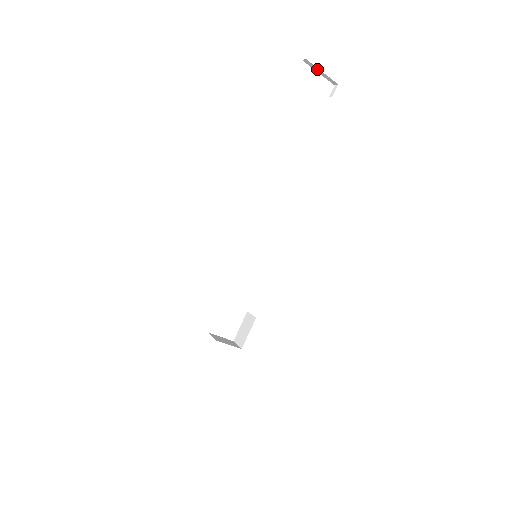
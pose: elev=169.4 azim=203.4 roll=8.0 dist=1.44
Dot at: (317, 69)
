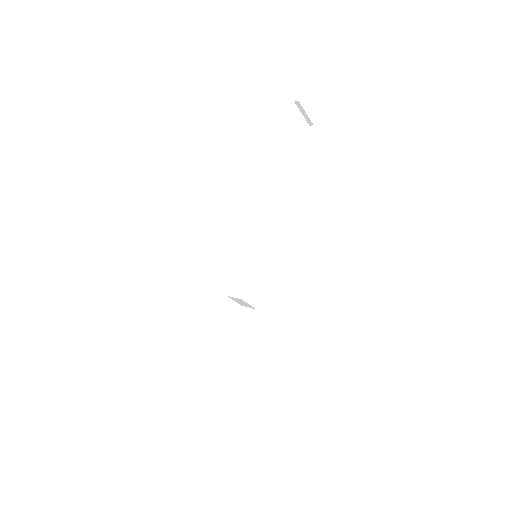
Dot at: (303, 110)
